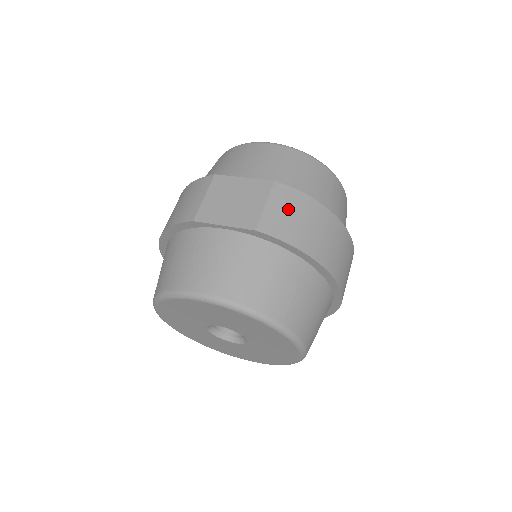
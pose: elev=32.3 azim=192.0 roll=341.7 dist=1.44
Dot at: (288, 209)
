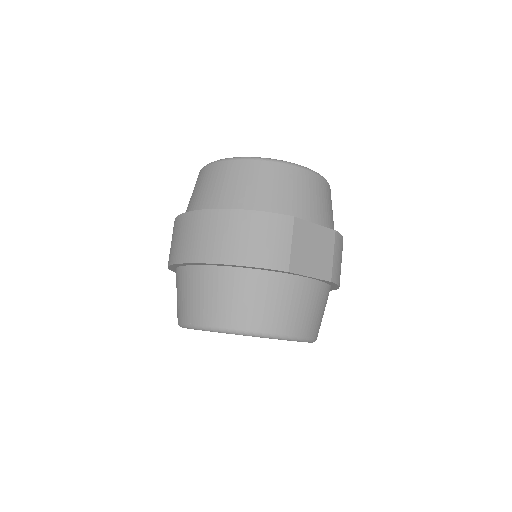
Dot at: (340, 256)
